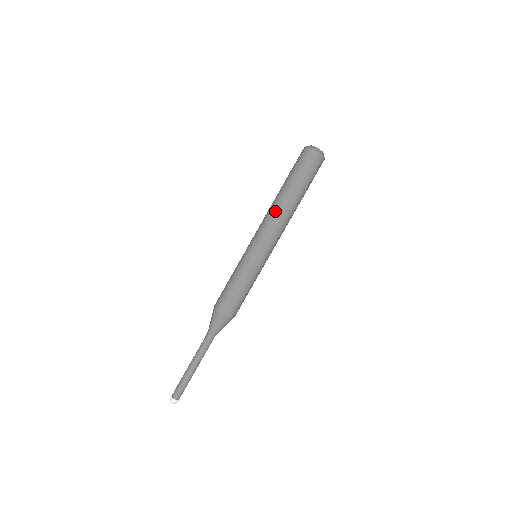
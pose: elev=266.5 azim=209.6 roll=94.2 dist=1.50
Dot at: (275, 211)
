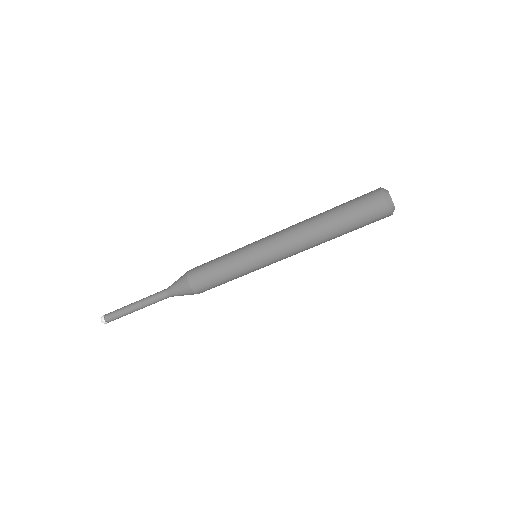
Dot at: (301, 228)
